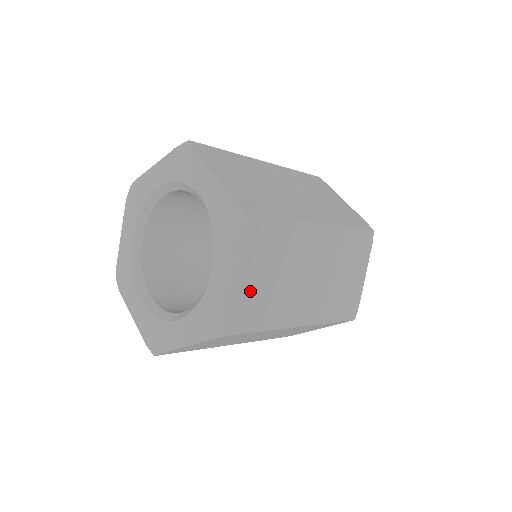
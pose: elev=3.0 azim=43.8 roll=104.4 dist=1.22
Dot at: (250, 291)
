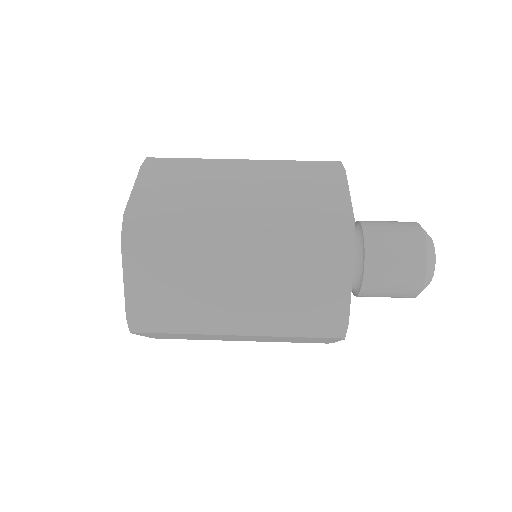
Dot at: (167, 337)
